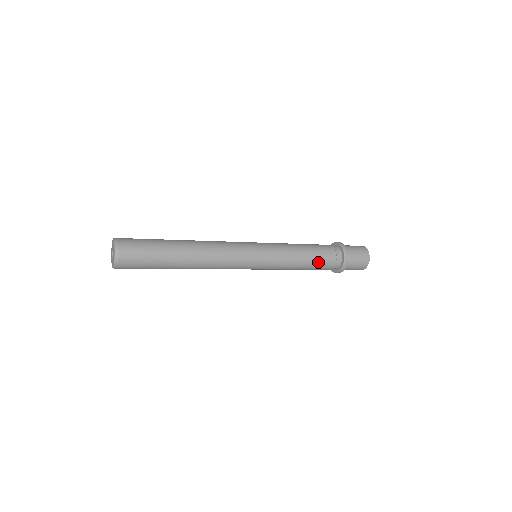
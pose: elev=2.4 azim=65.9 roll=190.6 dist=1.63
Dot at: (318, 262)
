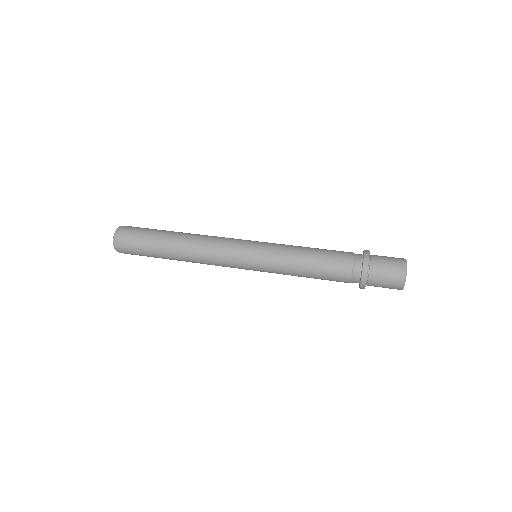
Dot at: (326, 270)
